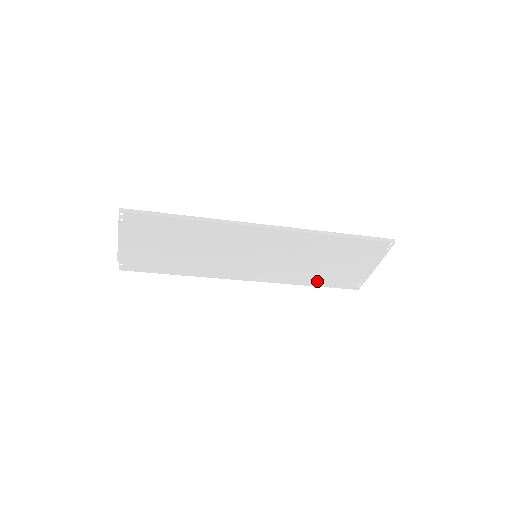
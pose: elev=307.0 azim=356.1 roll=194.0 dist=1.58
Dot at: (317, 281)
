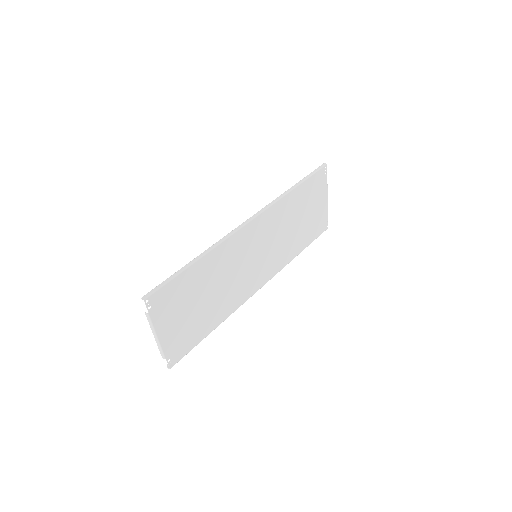
Dot at: (302, 244)
